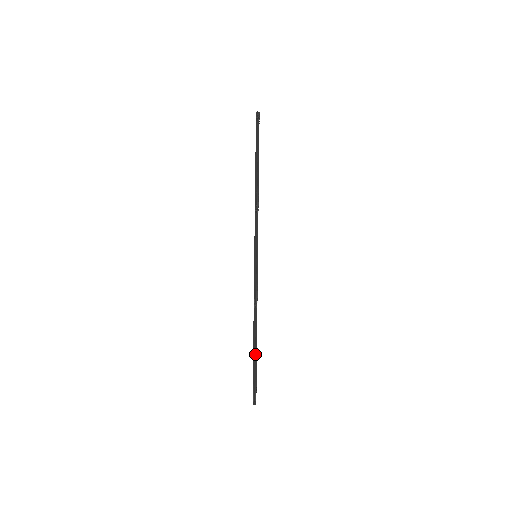
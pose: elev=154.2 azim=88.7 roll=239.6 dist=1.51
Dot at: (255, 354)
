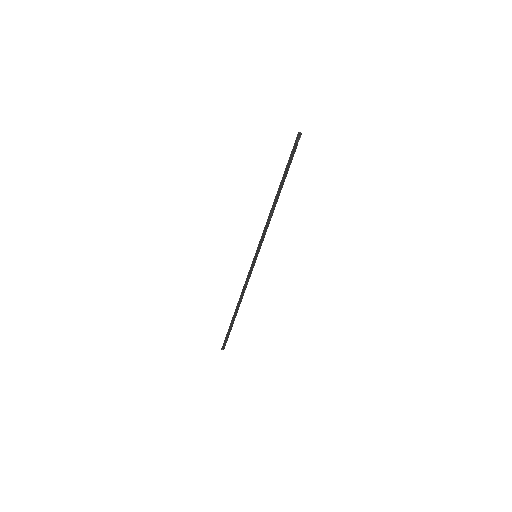
Dot at: (233, 321)
